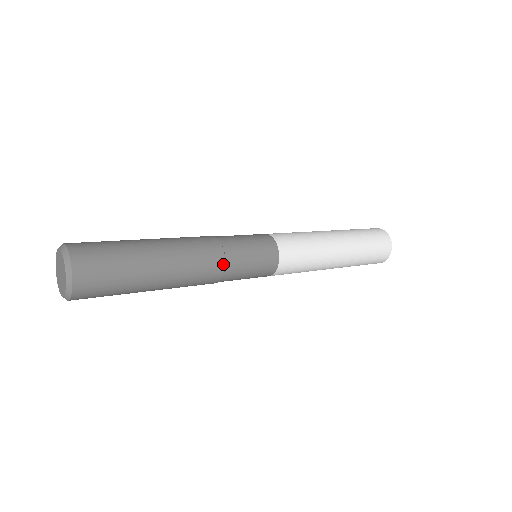
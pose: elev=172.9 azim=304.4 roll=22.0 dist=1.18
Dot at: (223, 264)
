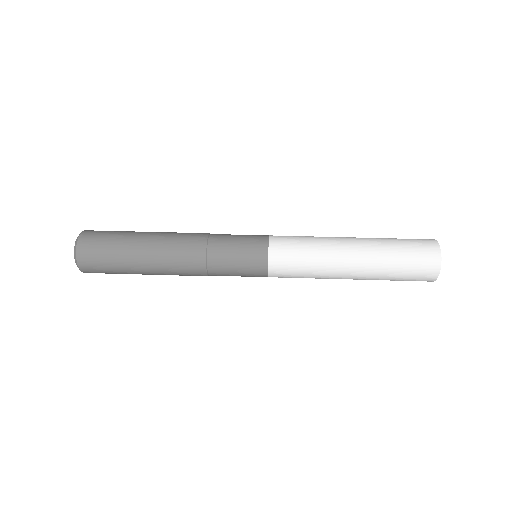
Dot at: (204, 268)
